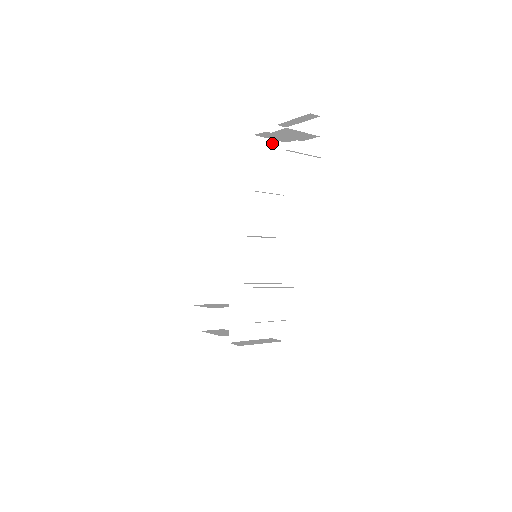
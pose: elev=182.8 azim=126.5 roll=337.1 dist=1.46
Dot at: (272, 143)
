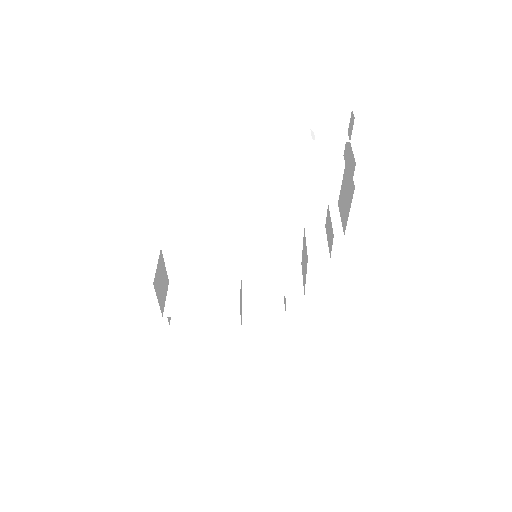
Dot at: occluded
